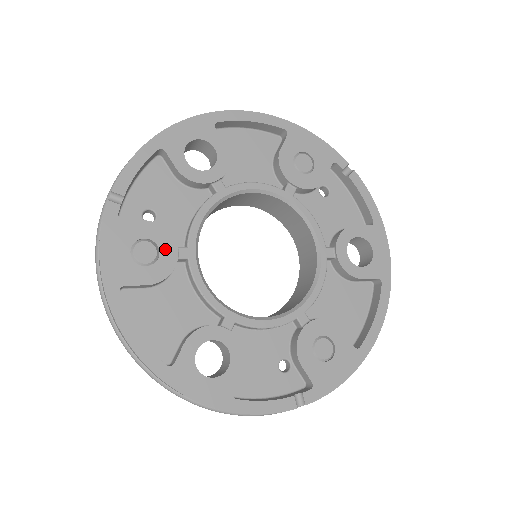
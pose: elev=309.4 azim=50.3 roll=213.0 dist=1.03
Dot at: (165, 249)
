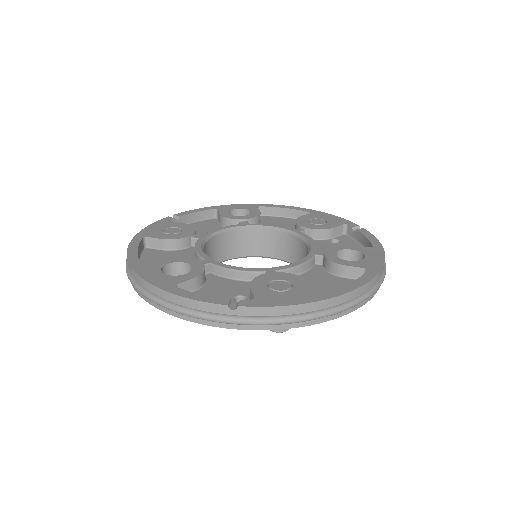
Dot at: (186, 232)
